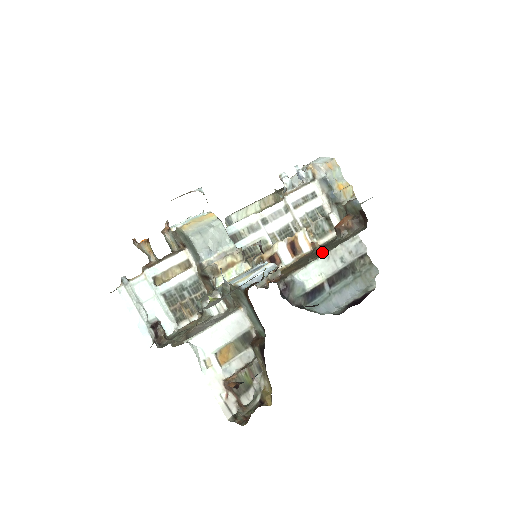
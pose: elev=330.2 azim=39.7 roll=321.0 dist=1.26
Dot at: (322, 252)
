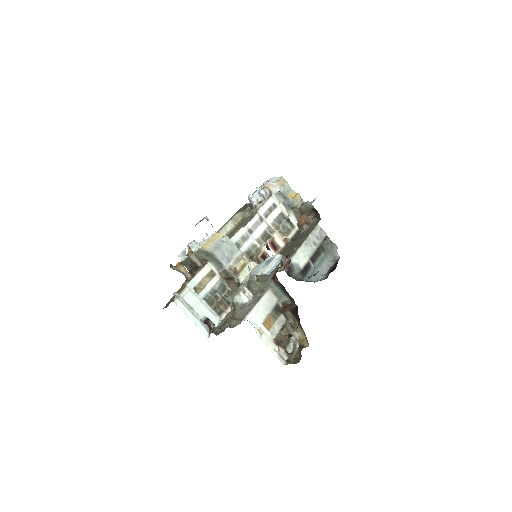
Dot at: (297, 243)
